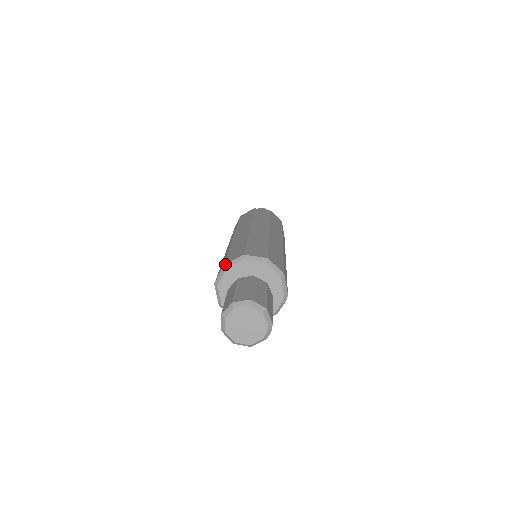
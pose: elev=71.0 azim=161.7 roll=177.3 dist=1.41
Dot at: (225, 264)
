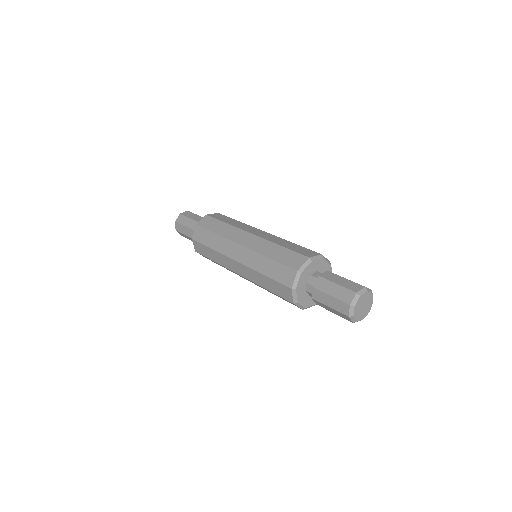
Dot at: (292, 288)
